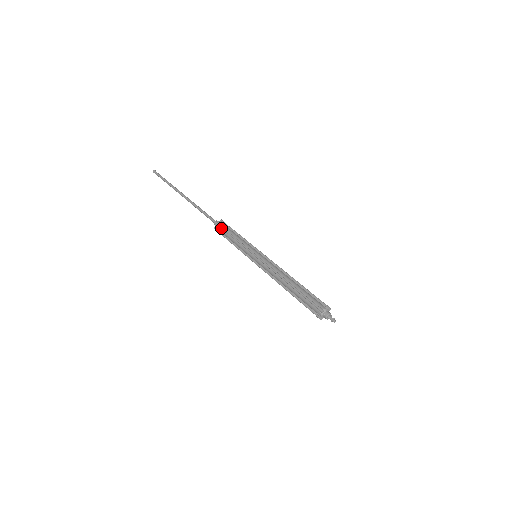
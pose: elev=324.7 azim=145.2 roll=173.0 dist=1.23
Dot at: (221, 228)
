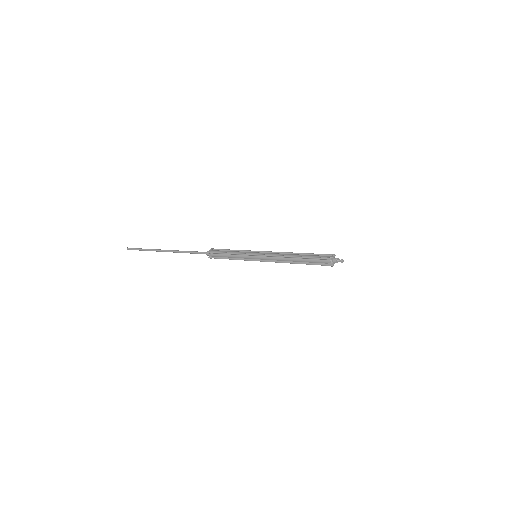
Dot at: (215, 254)
